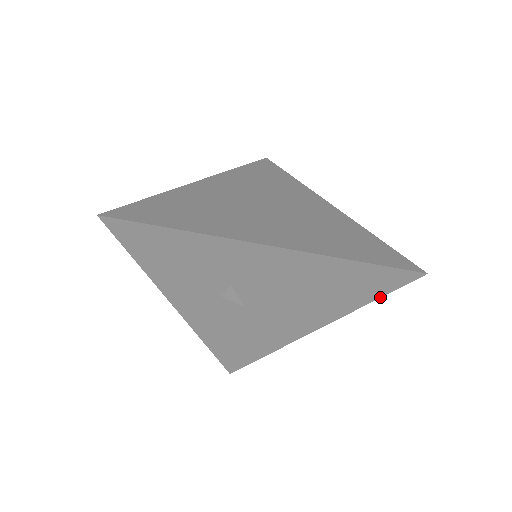
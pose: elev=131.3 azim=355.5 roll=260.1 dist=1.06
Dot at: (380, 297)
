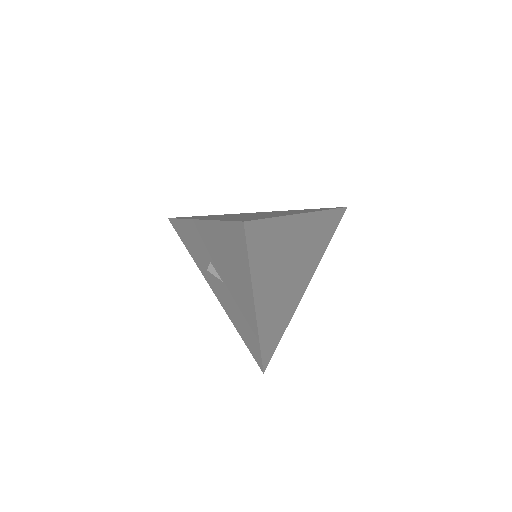
Dot at: (248, 257)
